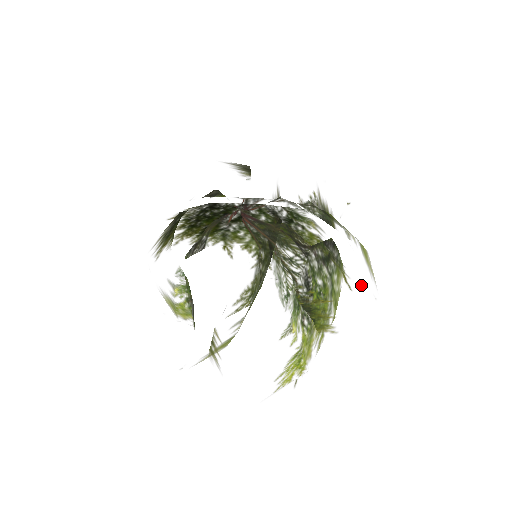
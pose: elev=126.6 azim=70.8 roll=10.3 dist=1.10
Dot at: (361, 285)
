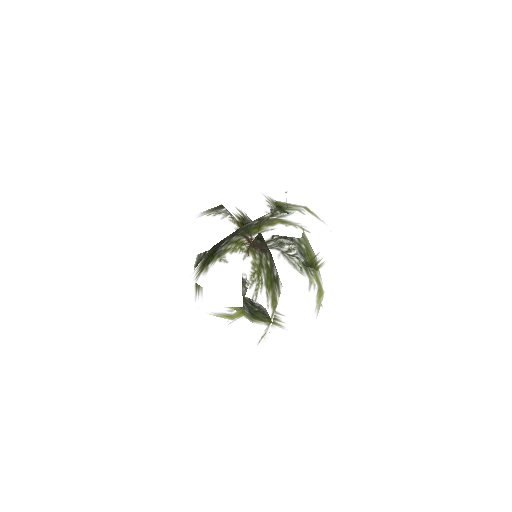
Dot at: (326, 233)
